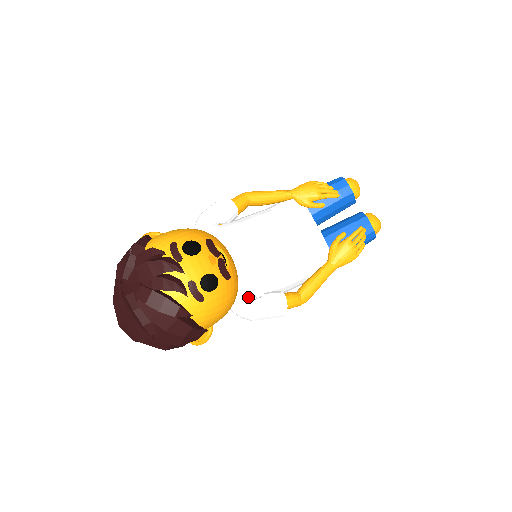
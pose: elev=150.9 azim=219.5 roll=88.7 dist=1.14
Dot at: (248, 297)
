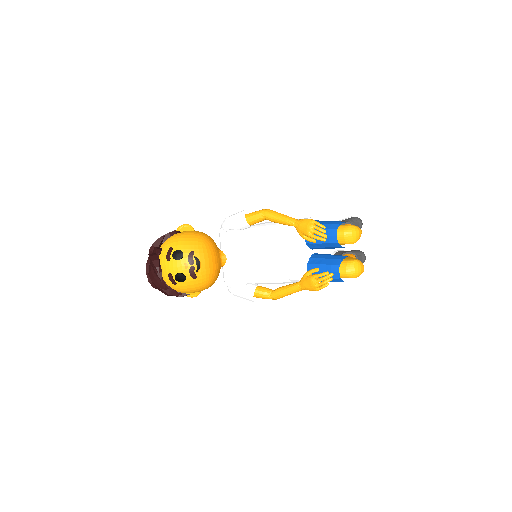
Dot at: (231, 283)
